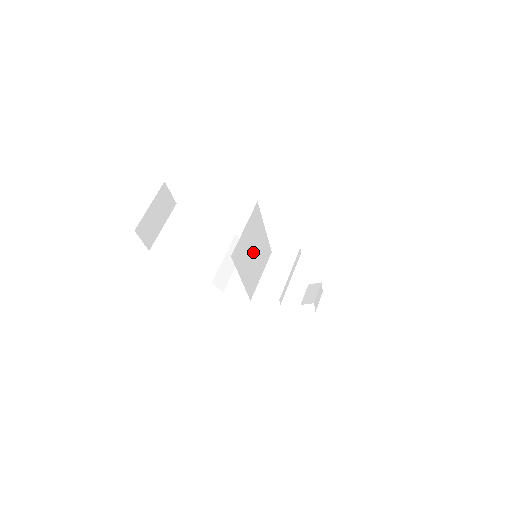
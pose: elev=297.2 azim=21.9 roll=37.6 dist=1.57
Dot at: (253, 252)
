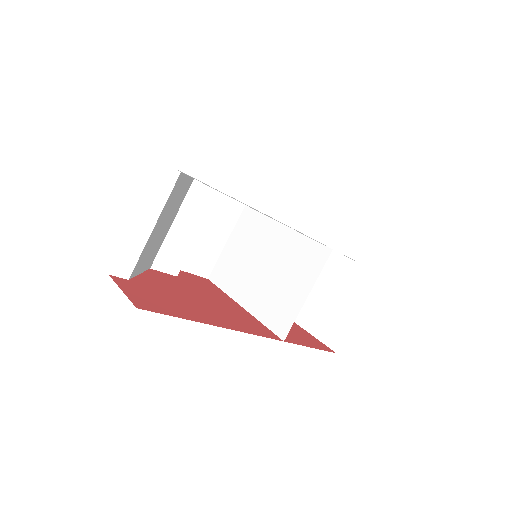
Dot at: (265, 267)
